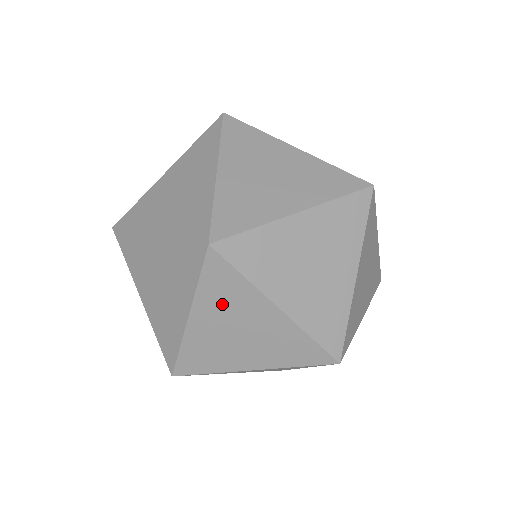
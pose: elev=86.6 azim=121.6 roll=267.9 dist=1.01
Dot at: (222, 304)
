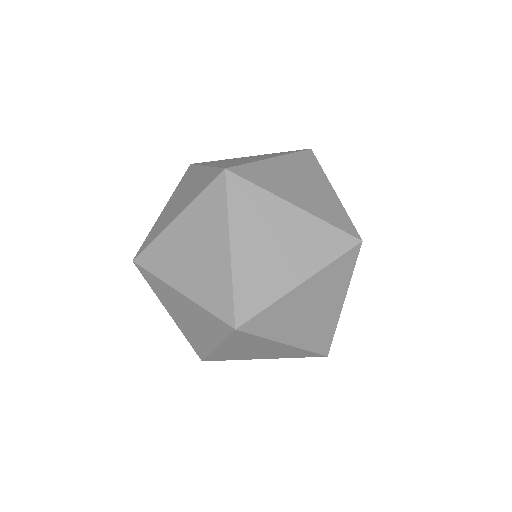
Dot at: (201, 220)
